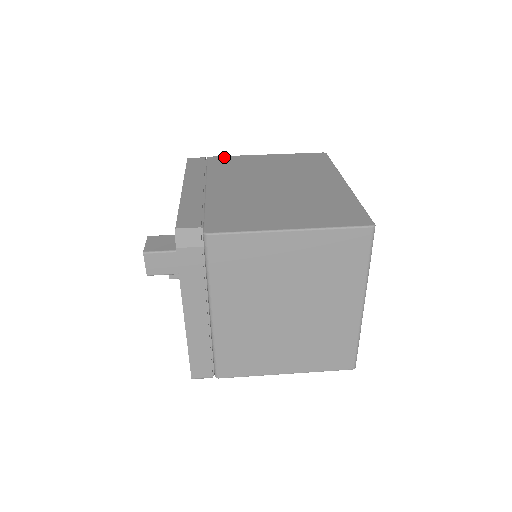
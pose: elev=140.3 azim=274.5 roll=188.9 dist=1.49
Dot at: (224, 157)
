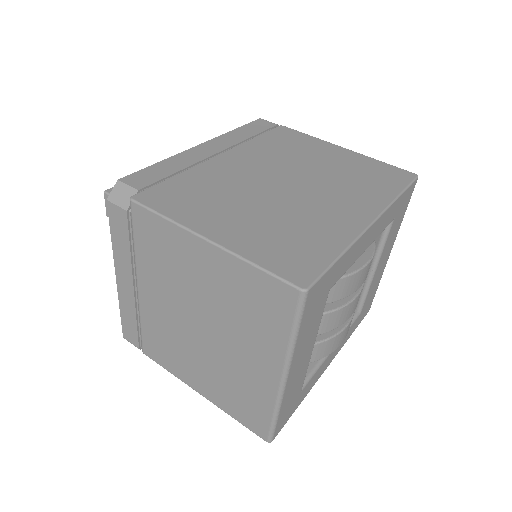
Dot at: (295, 132)
